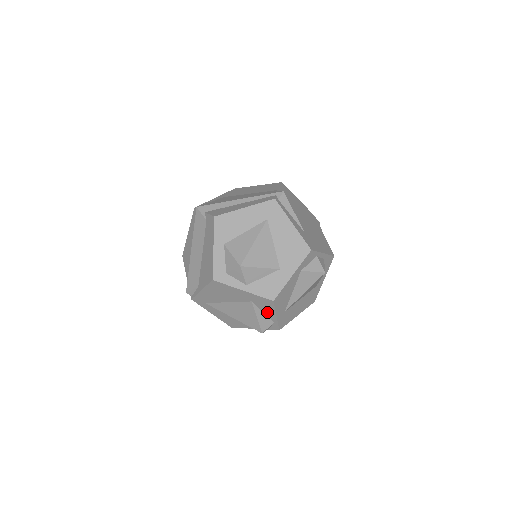
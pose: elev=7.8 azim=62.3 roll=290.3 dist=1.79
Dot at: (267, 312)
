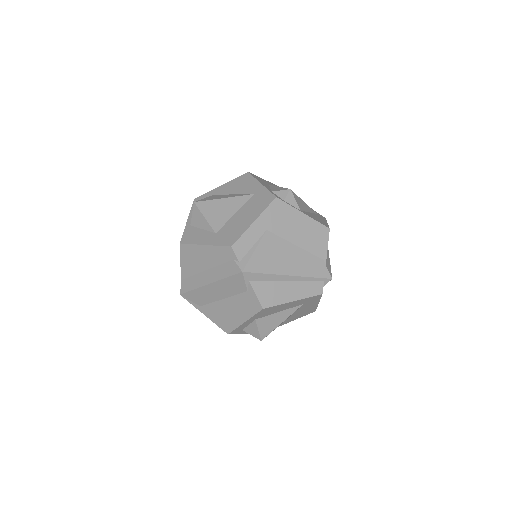
Dot at: occluded
